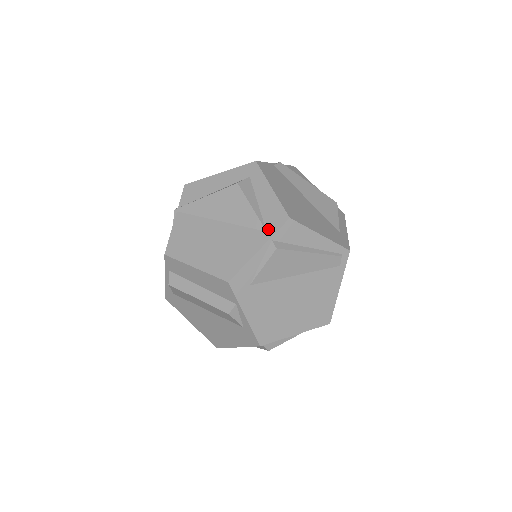
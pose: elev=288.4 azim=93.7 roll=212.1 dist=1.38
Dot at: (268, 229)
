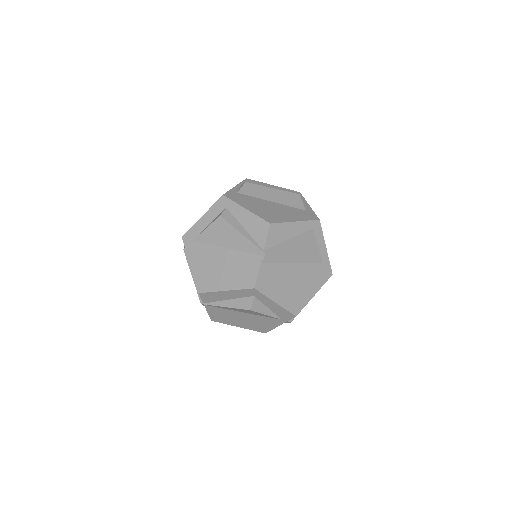
Dot at: (282, 319)
